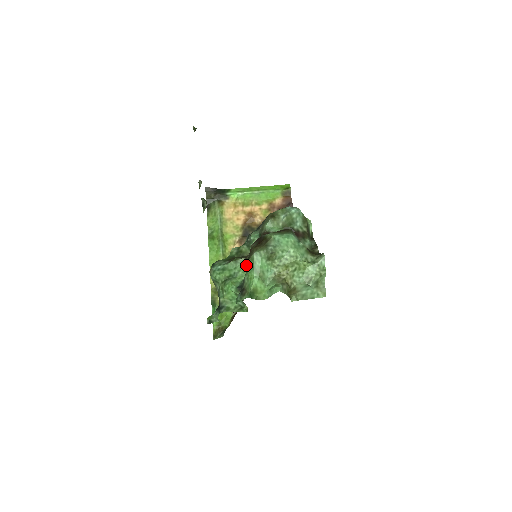
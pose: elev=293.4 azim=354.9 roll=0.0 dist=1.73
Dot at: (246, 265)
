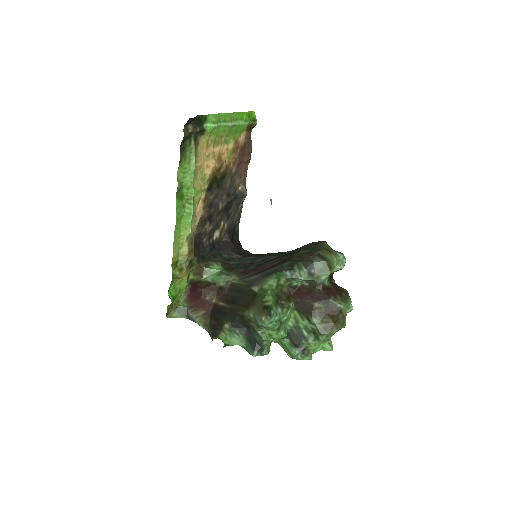
Dot at: (322, 337)
